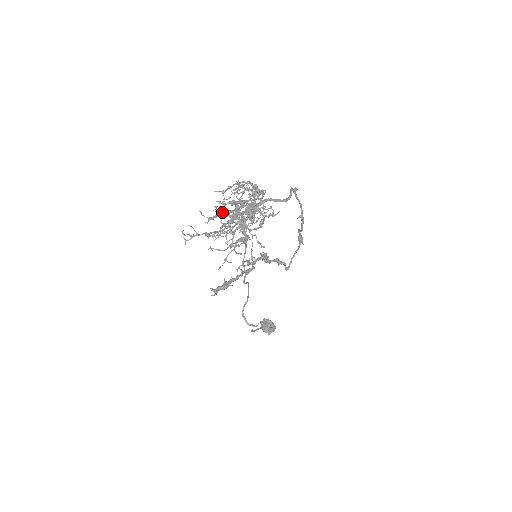
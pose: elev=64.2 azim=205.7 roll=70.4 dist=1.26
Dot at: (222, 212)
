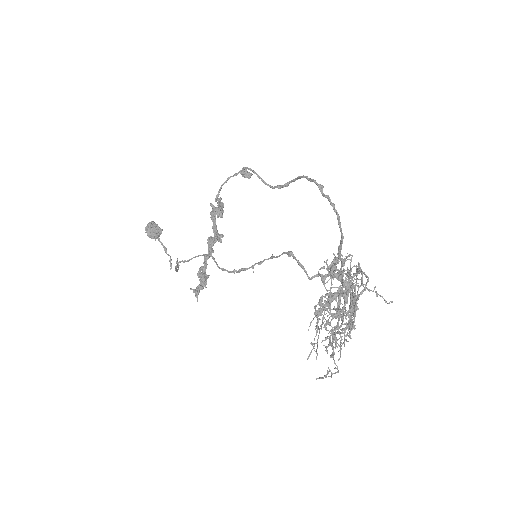
Dot at: (339, 319)
